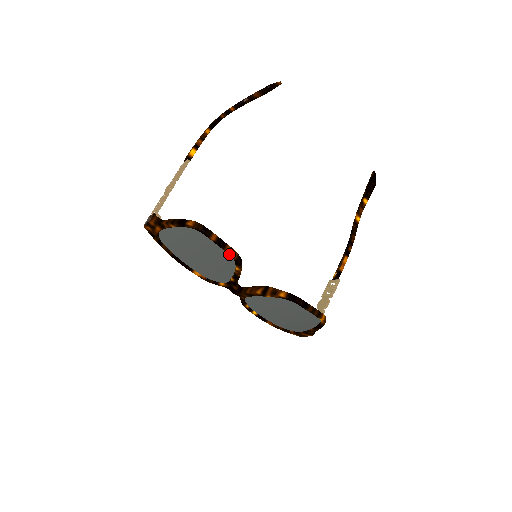
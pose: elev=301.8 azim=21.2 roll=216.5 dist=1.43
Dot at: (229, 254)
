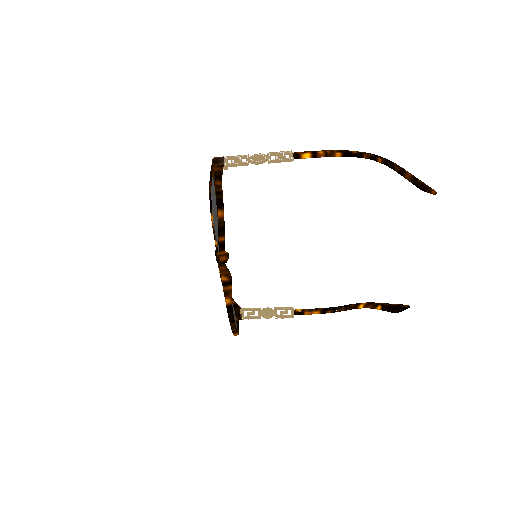
Dot at: (219, 255)
